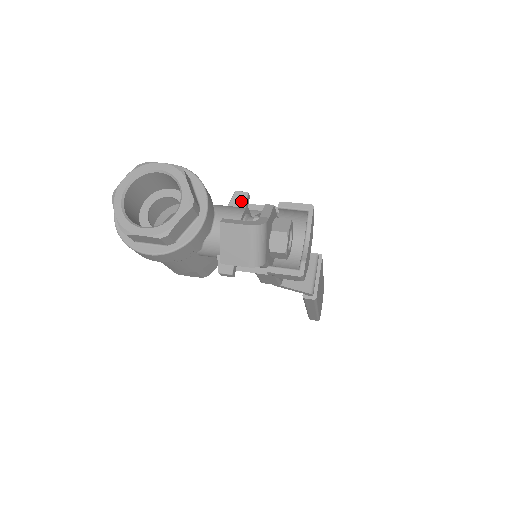
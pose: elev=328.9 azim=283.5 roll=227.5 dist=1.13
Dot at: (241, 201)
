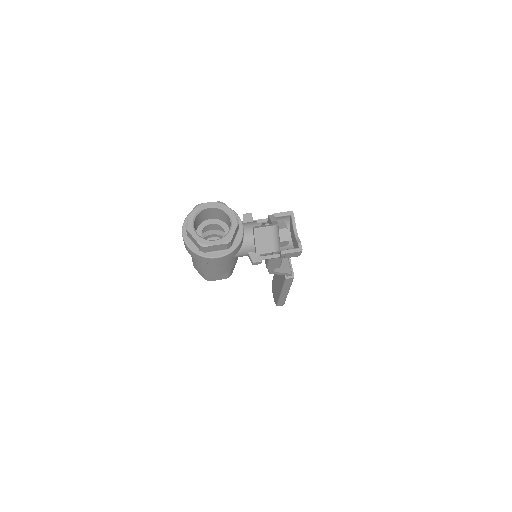
Dot at: (249, 219)
